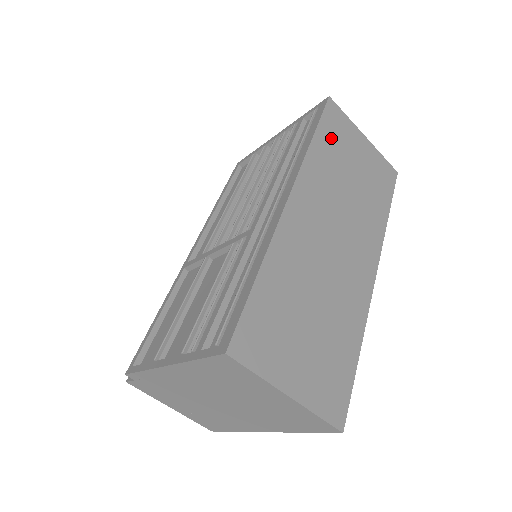
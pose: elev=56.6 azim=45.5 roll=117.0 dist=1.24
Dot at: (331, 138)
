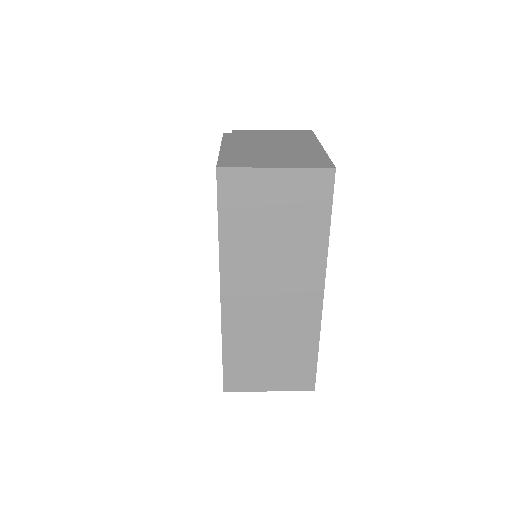
Dot at: (236, 213)
